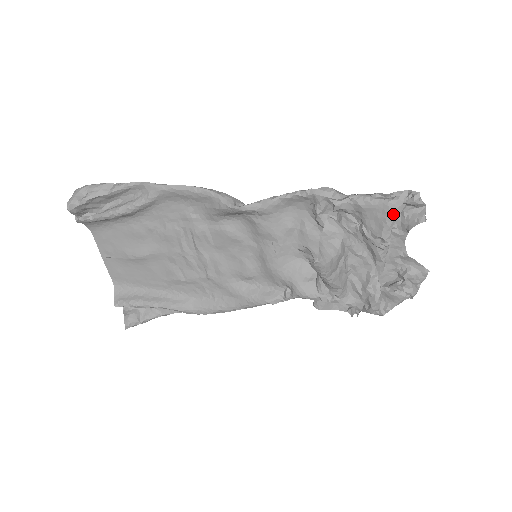
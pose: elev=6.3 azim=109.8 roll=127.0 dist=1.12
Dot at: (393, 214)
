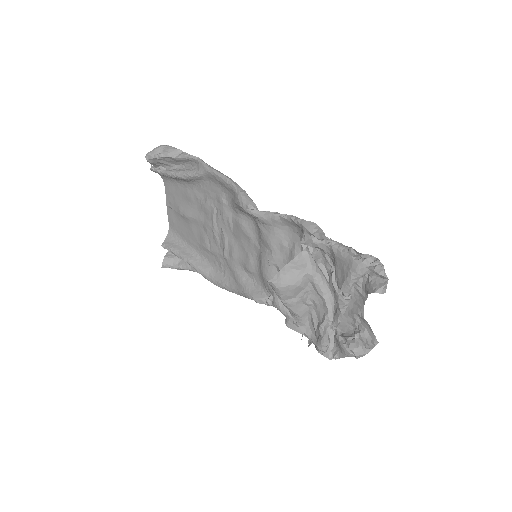
Dot at: (354, 273)
